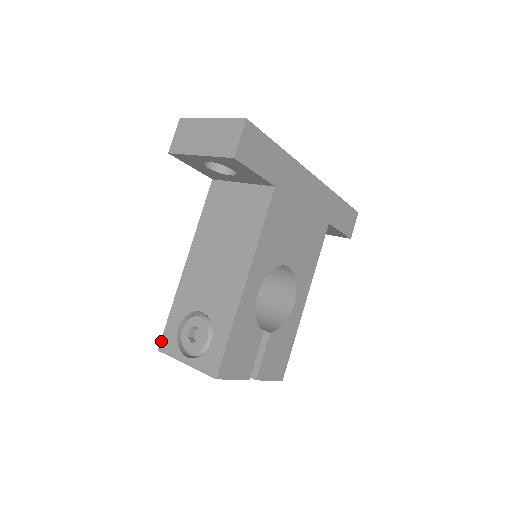
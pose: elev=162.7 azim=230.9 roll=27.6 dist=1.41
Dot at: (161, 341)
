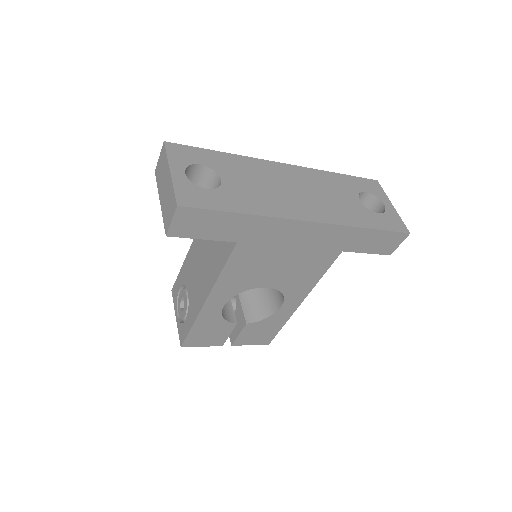
Dot at: (173, 286)
